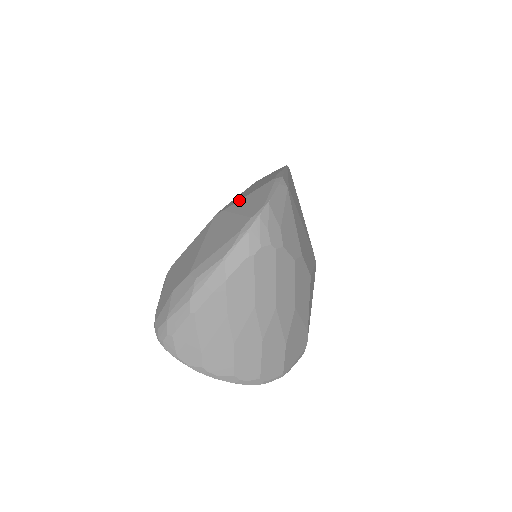
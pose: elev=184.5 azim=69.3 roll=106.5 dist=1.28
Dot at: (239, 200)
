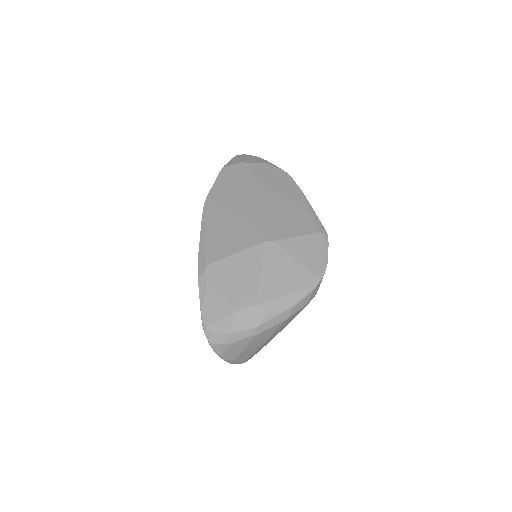
Dot at: (290, 238)
